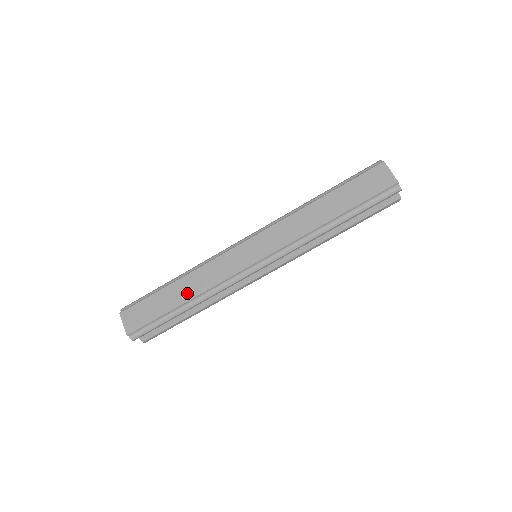
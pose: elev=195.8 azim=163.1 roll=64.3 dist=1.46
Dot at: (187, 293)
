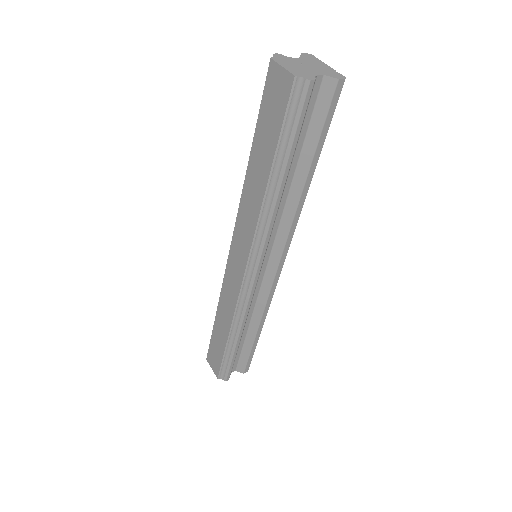
Dot at: (225, 326)
